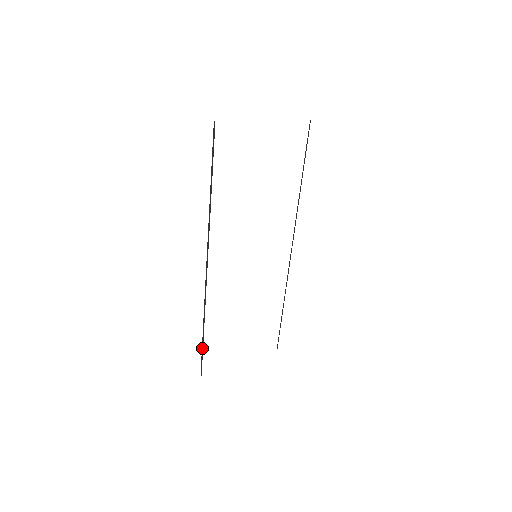
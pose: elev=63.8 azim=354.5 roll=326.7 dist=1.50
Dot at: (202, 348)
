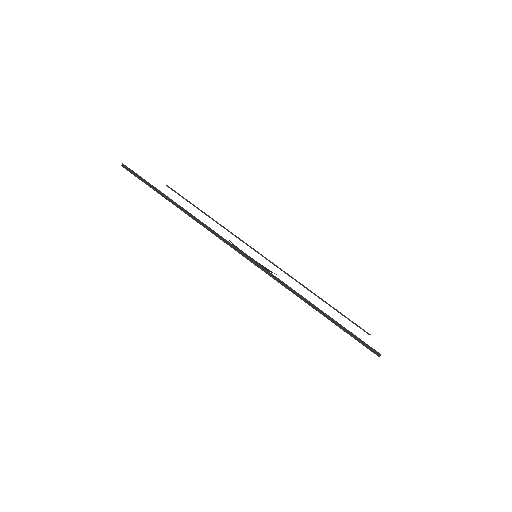
Dot at: (341, 327)
